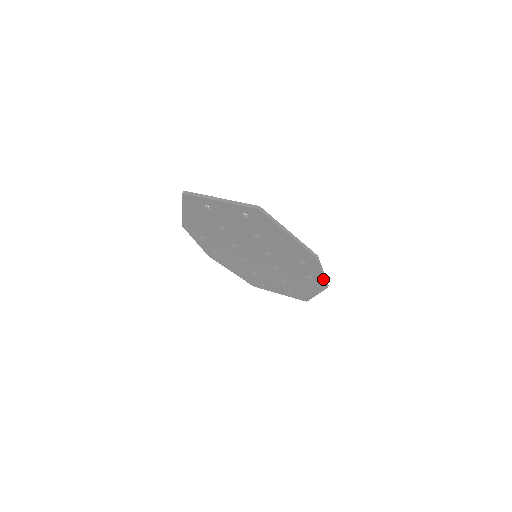
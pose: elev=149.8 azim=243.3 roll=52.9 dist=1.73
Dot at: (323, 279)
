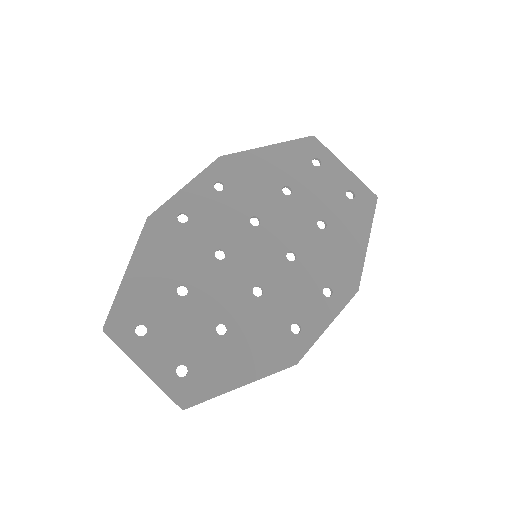
Dot at: (337, 311)
